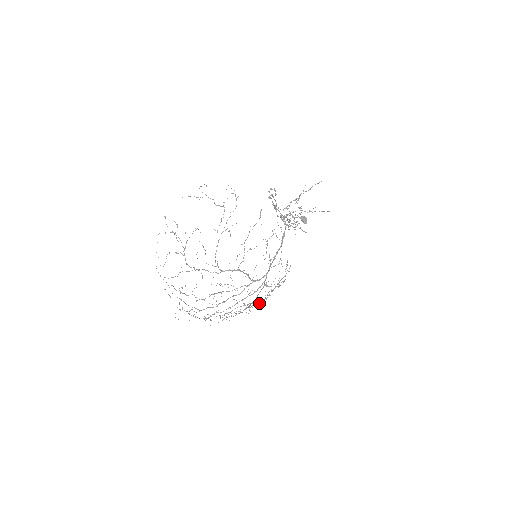
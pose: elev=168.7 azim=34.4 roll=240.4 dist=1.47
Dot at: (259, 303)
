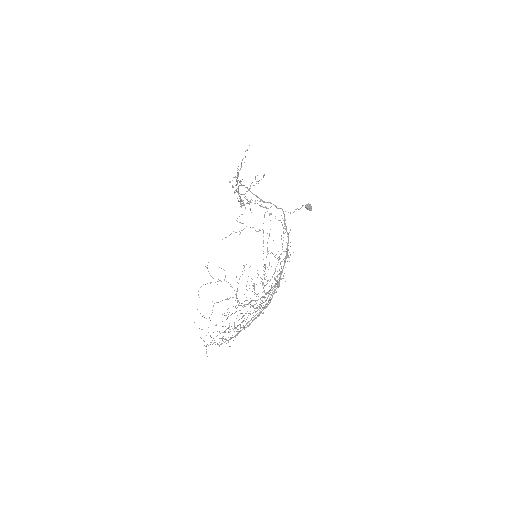
Dot at: occluded
